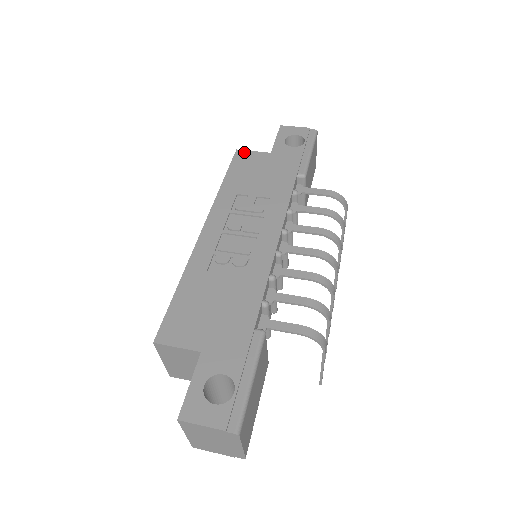
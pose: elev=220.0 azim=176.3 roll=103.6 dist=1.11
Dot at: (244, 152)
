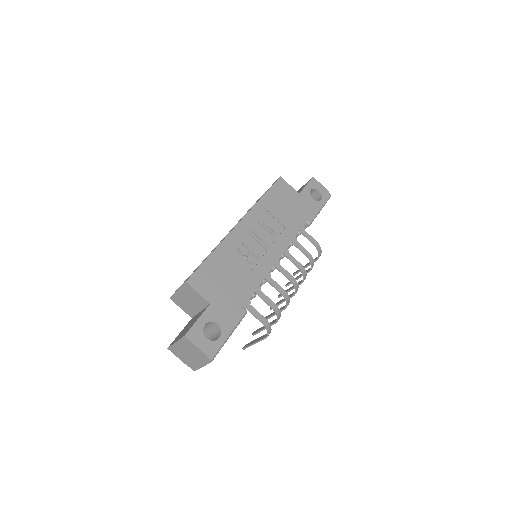
Dot at: (284, 182)
